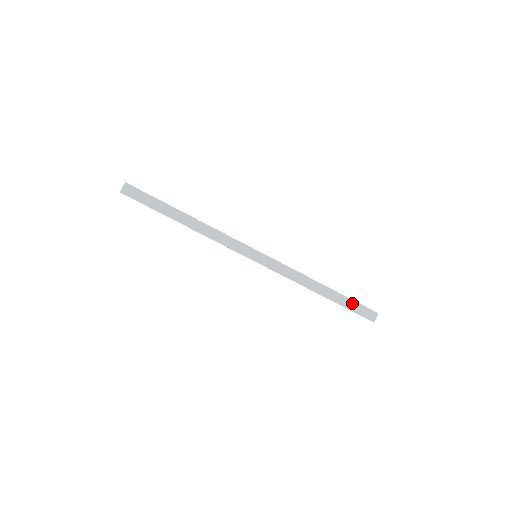
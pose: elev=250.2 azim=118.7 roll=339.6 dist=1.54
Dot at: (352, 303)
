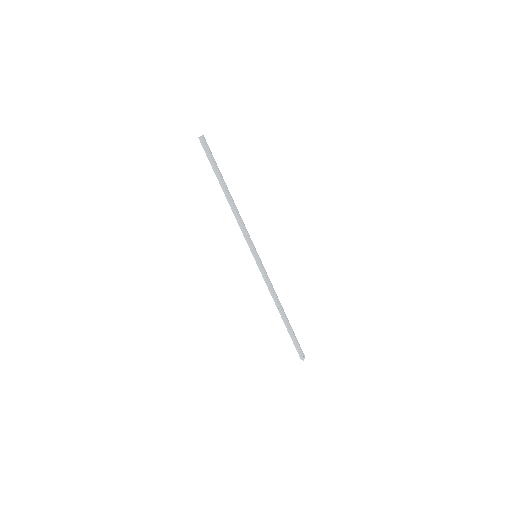
Dot at: (295, 336)
